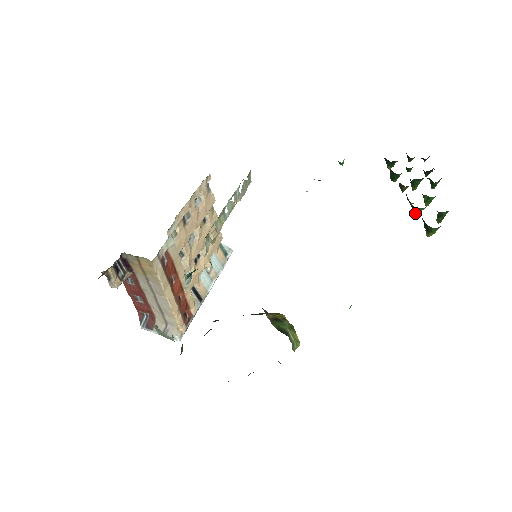
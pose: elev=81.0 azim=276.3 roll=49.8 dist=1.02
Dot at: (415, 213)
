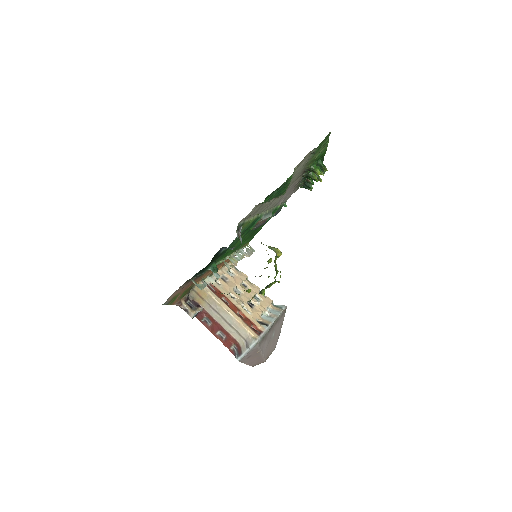
Dot at: (313, 178)
